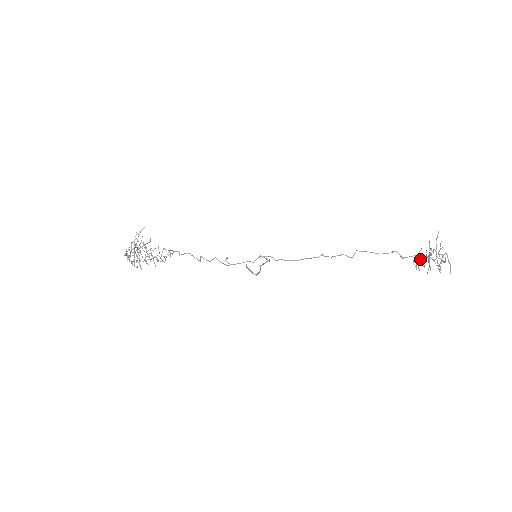
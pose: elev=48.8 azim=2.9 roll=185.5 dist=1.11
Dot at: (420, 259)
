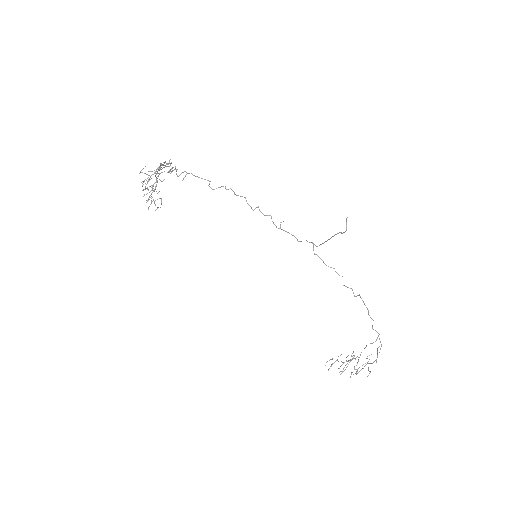
Dot at: occluded
